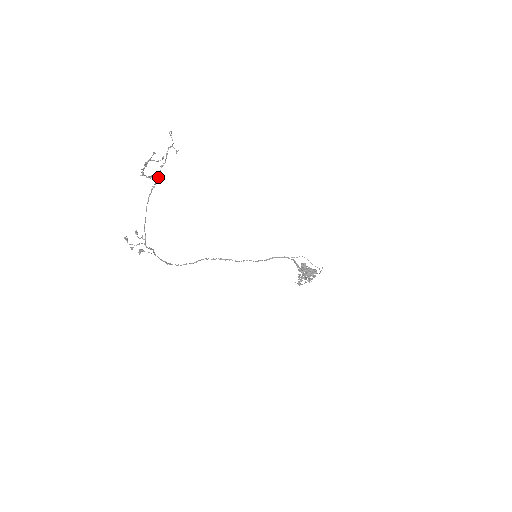
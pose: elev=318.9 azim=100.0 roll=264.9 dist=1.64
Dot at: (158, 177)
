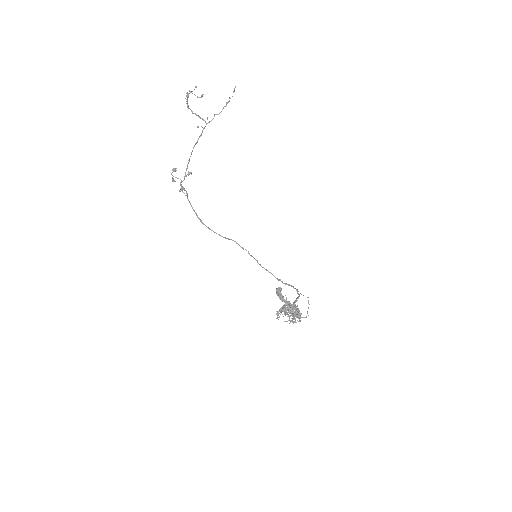
Dot at: occluded
